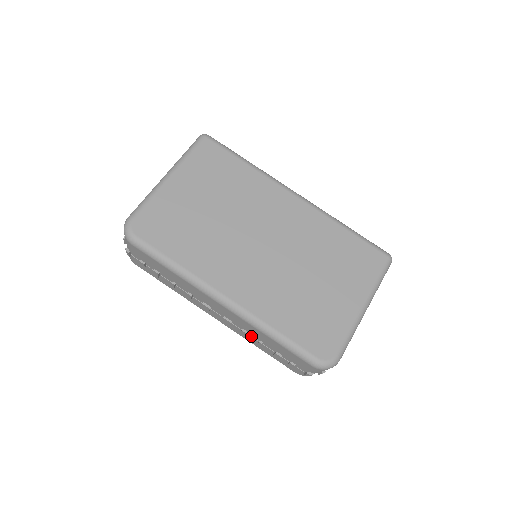
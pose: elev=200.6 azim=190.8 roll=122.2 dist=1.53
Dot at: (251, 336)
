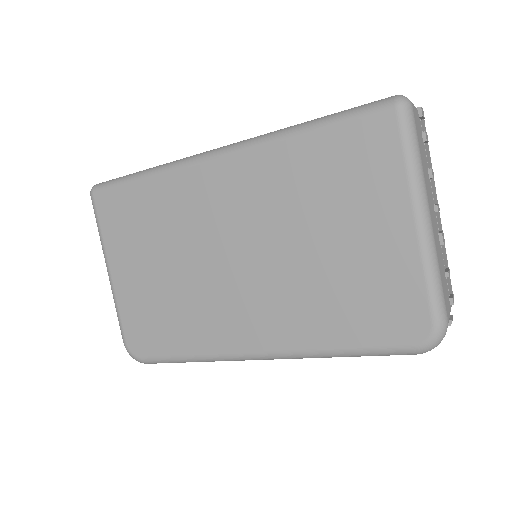
Dot at: occluded
